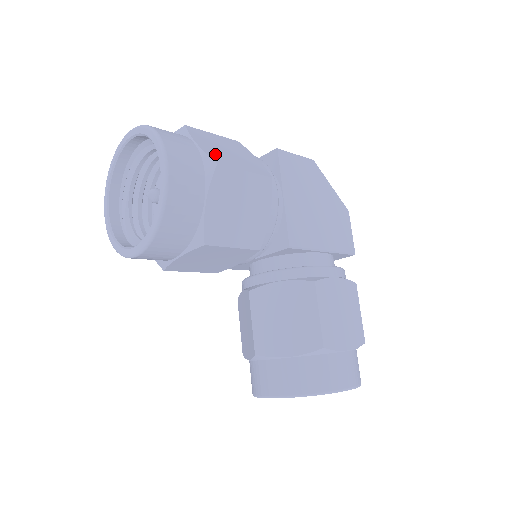
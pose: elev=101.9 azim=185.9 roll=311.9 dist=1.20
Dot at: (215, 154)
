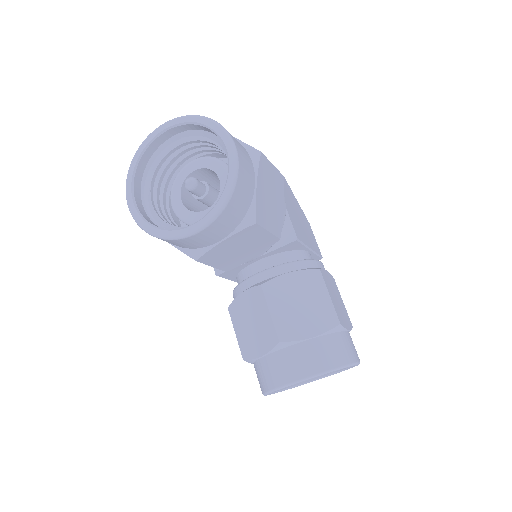
Dot at: occluded
